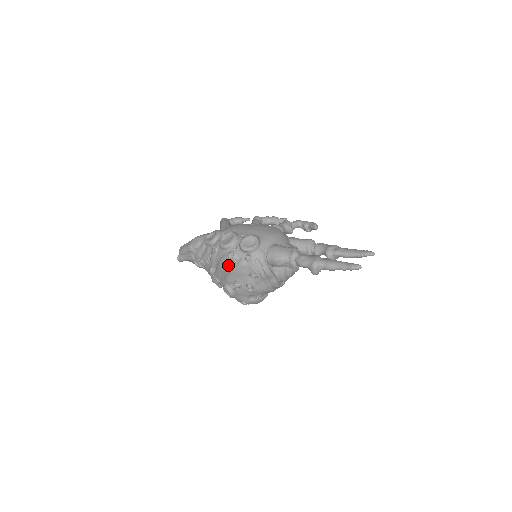
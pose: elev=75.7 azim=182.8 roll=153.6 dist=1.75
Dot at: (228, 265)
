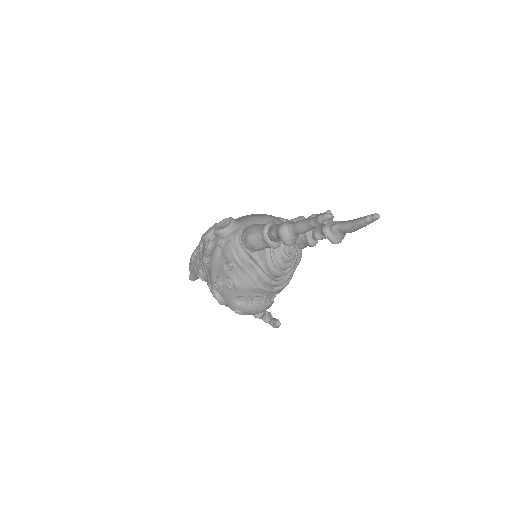
Dot at: (206, 258)
